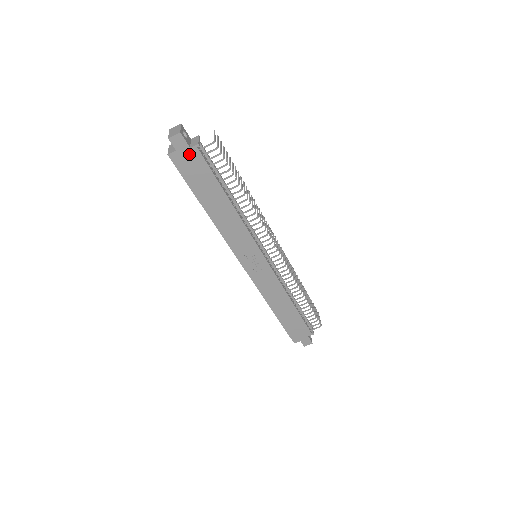
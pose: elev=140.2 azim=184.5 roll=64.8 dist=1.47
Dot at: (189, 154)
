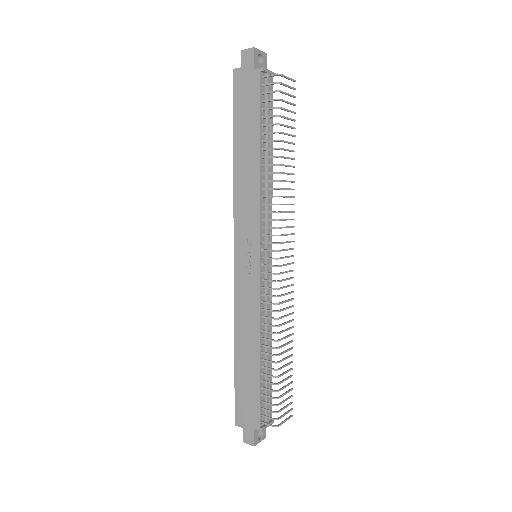
Dot at: (250, 76)
